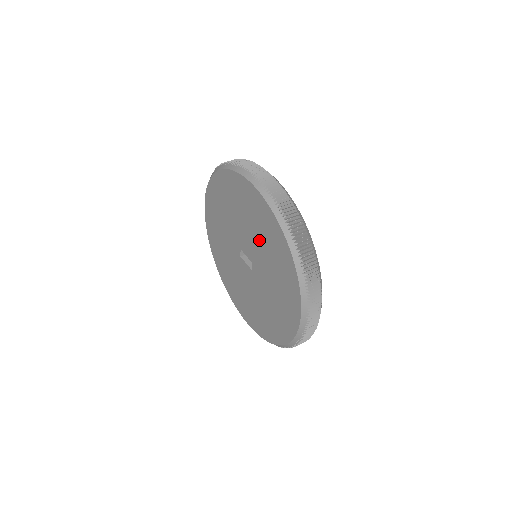
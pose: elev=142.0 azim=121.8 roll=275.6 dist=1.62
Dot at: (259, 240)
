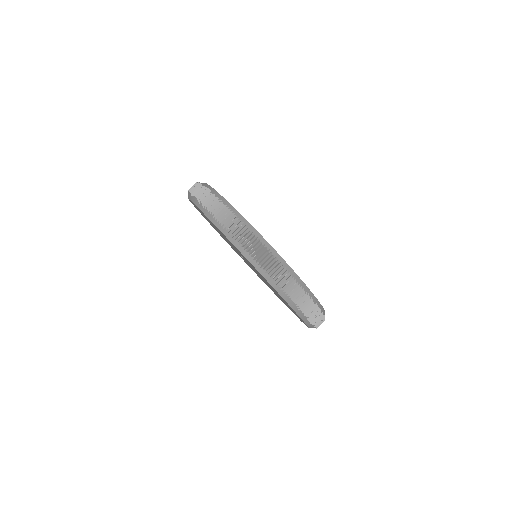
Dot at: occluded
